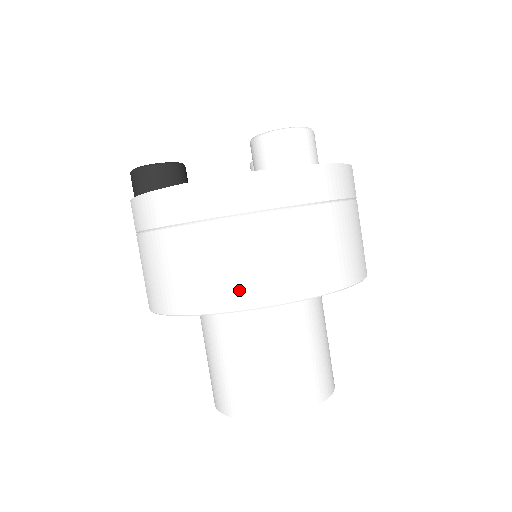
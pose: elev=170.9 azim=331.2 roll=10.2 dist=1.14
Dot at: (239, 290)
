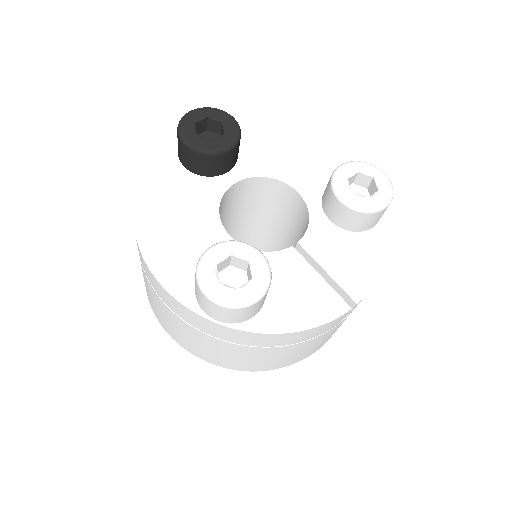
Dot at: (155, 310)
